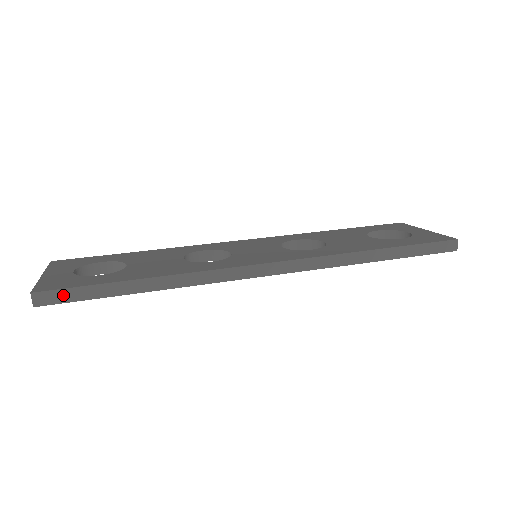
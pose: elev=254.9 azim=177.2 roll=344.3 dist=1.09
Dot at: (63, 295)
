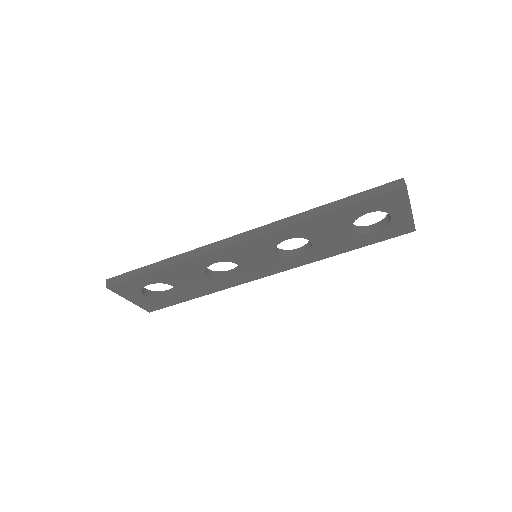
Dot at: (120, 278)
